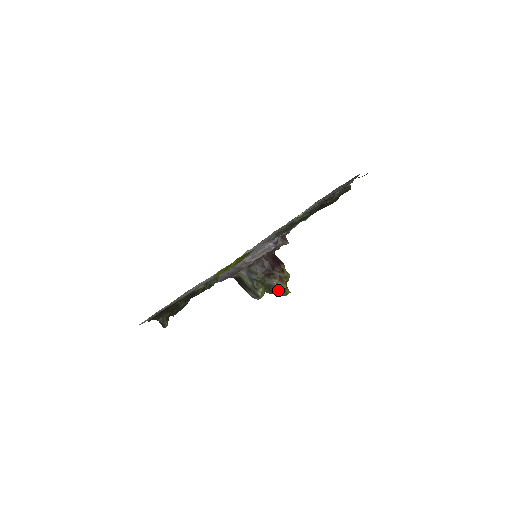
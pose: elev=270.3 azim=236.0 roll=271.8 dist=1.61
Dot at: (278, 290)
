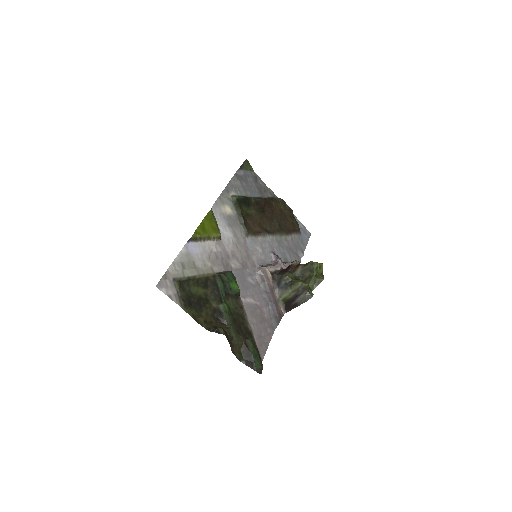
Dot at: (307, 267)
